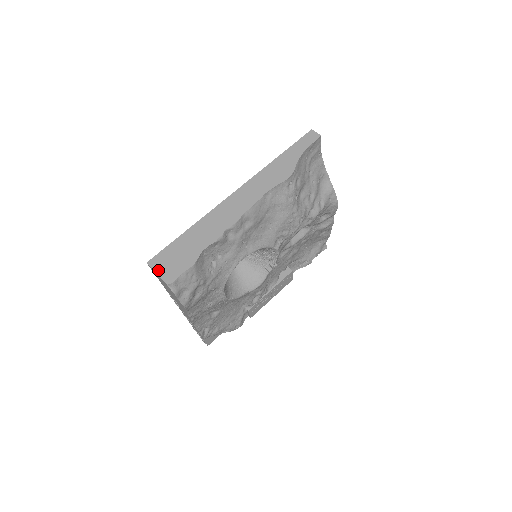
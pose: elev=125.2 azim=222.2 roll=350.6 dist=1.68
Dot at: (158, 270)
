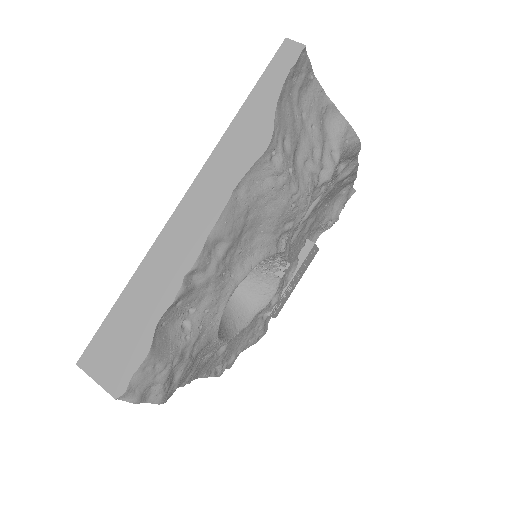
Dot at: (96, 375)
